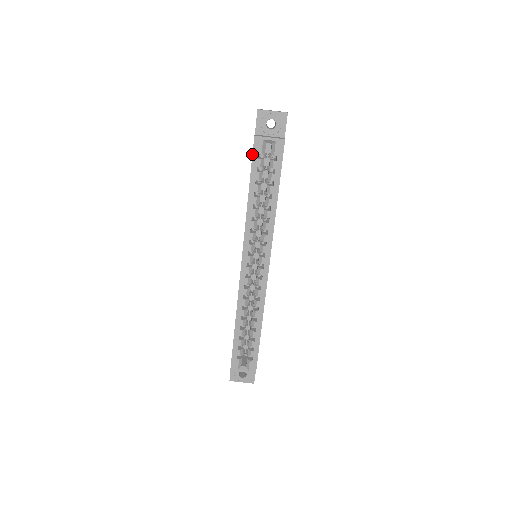
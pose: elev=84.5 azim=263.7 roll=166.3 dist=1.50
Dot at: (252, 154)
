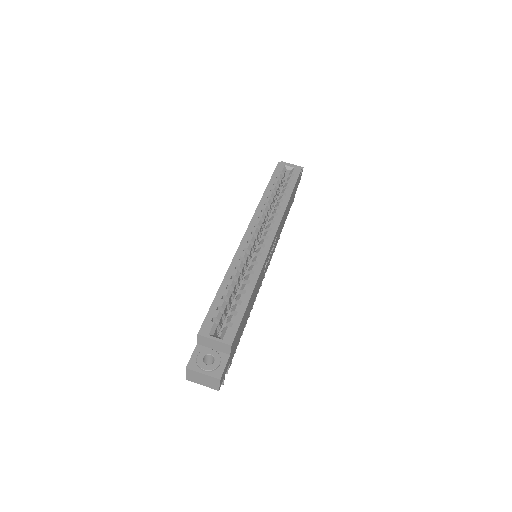
Dot at: (274, 170)
